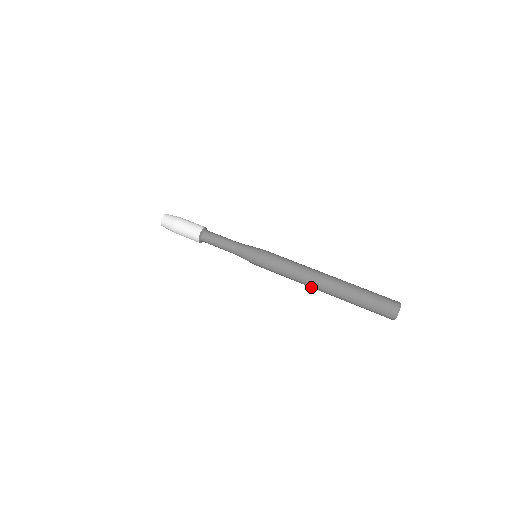
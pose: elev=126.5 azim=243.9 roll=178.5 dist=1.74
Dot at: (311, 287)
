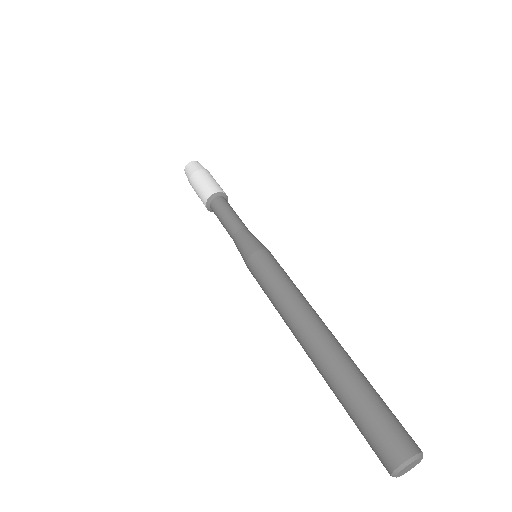
Dot at: (296, 331)
